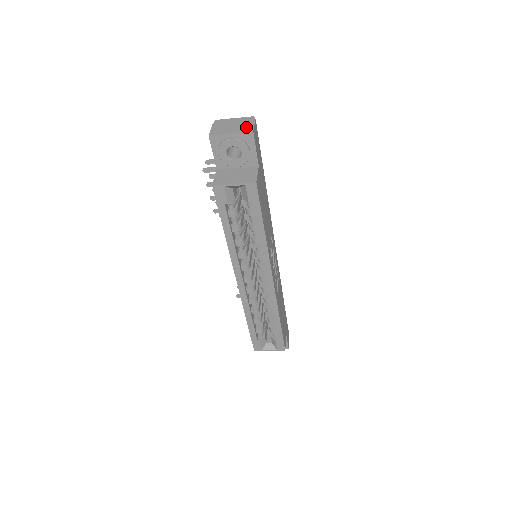
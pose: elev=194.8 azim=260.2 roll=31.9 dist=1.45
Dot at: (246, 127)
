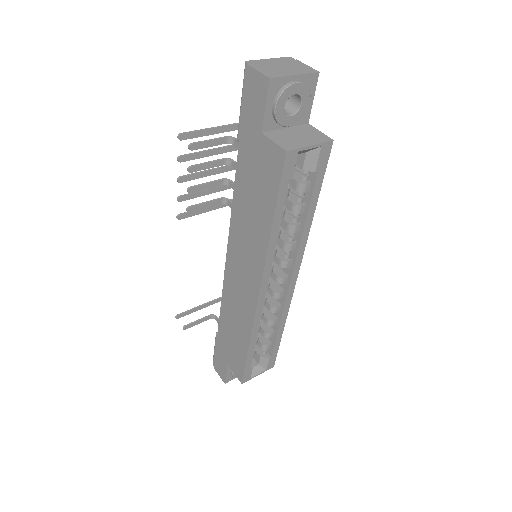
Dot at: (302, 67)
